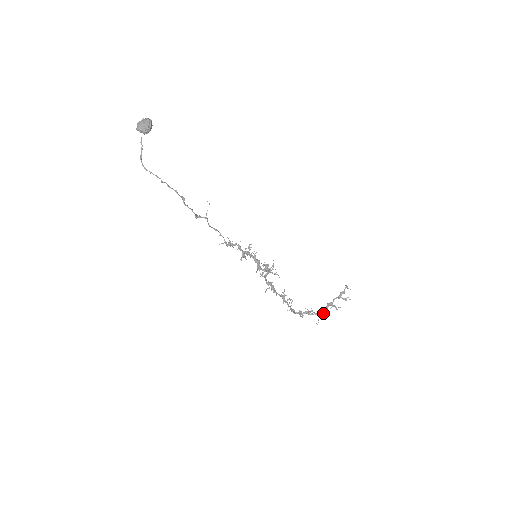
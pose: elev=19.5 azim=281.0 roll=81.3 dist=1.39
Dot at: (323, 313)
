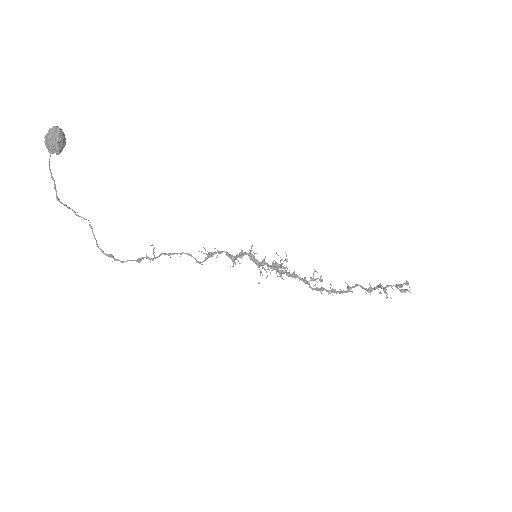
Dot at: (371, 291)
